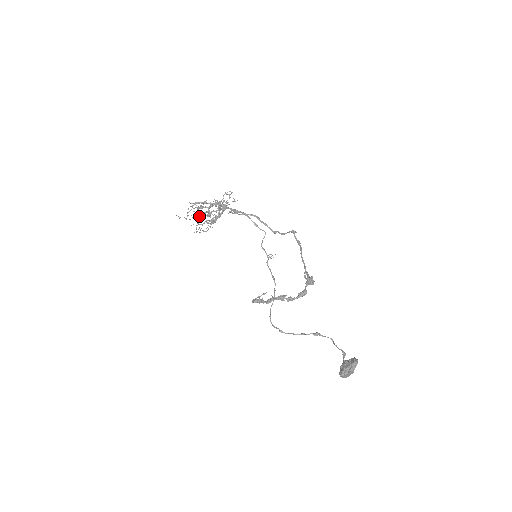
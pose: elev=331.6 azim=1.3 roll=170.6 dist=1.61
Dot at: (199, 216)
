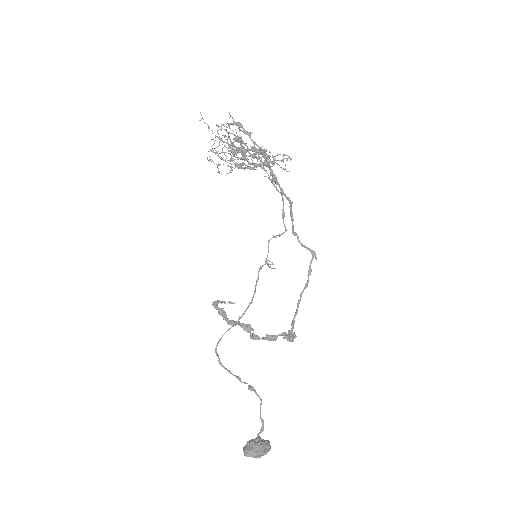
Dot at: occluded
